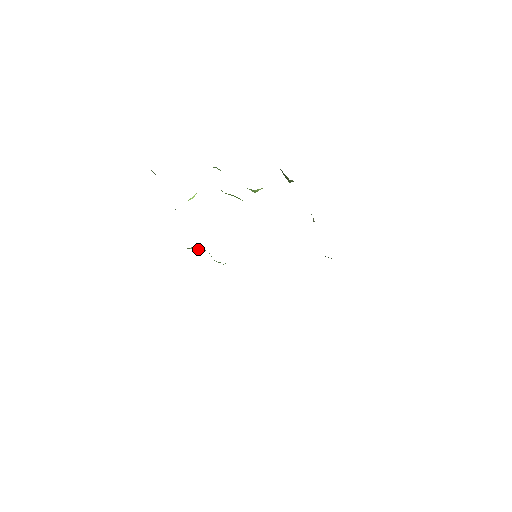
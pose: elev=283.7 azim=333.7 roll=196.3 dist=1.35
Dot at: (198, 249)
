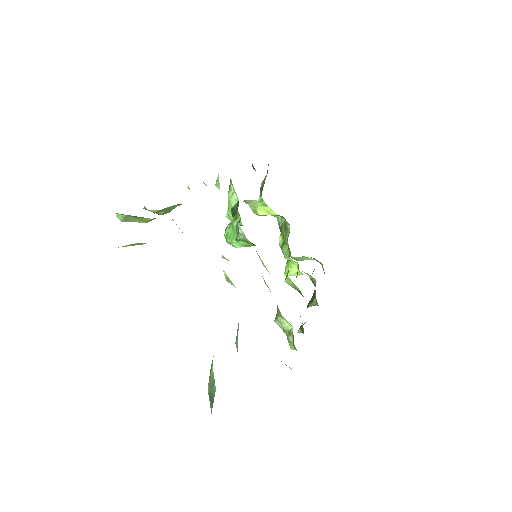
Dot at: (233, 207)
